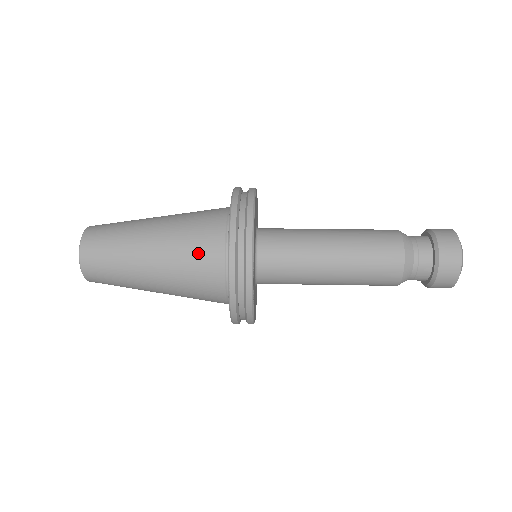
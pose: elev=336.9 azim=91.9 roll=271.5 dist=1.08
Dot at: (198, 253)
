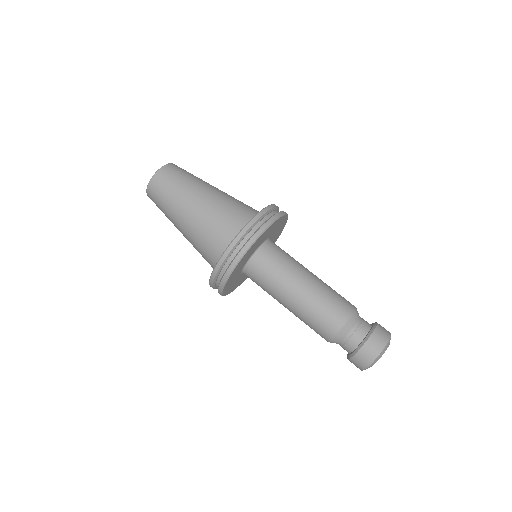
Dot at: (204, 252)
